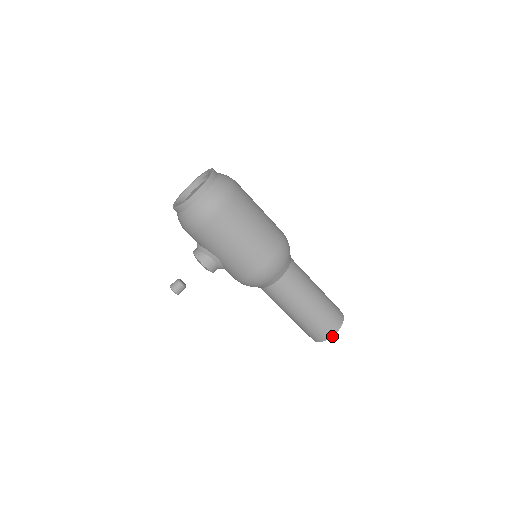
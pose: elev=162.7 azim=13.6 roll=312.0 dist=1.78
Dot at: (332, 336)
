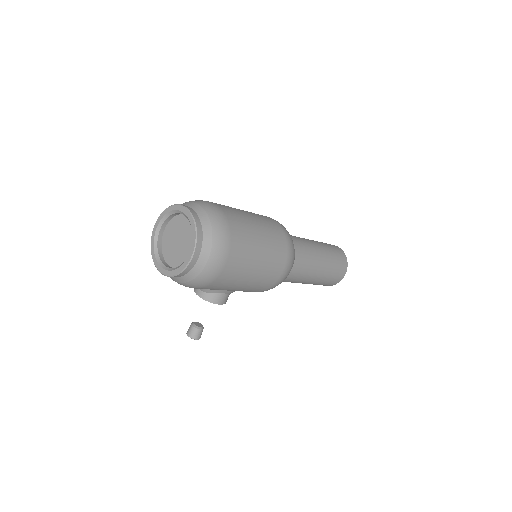
Dot at: (343, 277)
